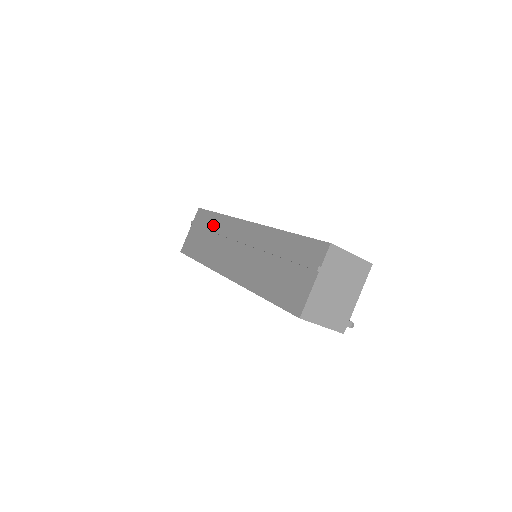
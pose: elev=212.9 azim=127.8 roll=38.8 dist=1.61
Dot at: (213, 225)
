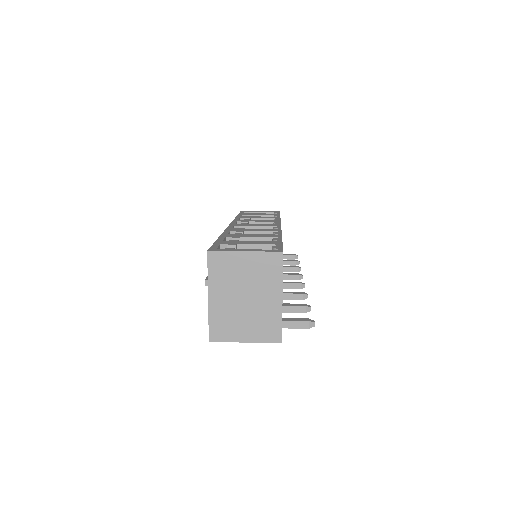
Dot at: occluded
